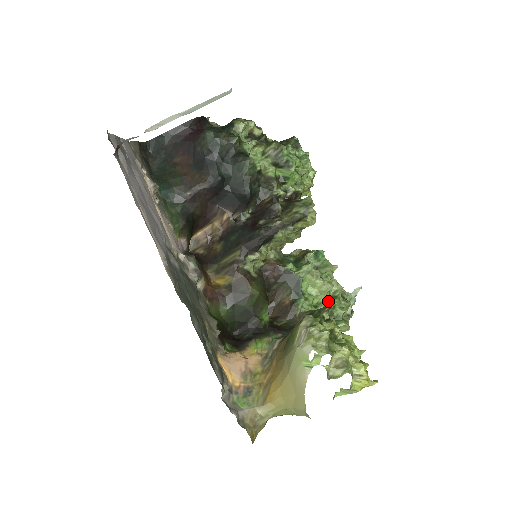
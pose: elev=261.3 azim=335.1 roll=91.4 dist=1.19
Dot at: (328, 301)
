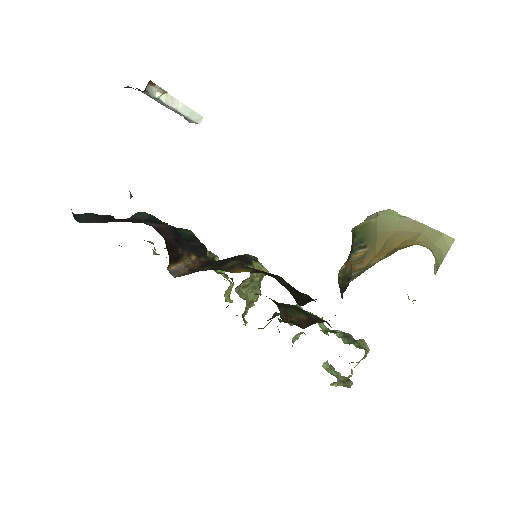
Dot at: occluded
